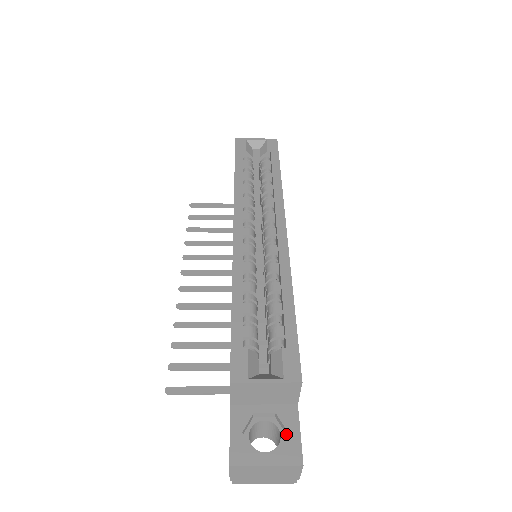
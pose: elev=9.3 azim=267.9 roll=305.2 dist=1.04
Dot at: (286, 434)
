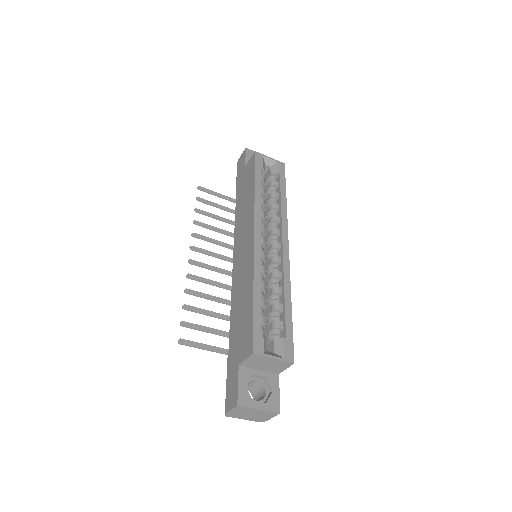
Dot at: (269, 392)
